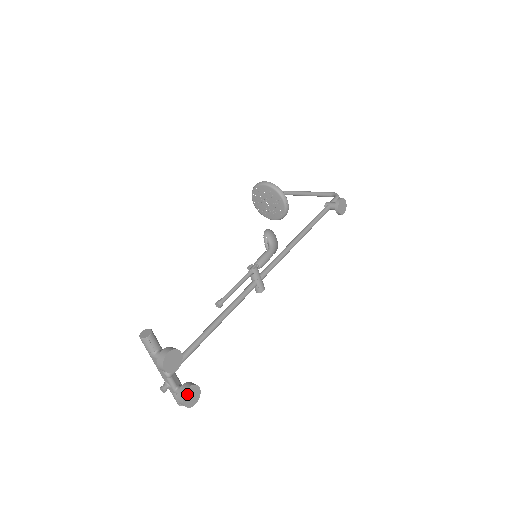
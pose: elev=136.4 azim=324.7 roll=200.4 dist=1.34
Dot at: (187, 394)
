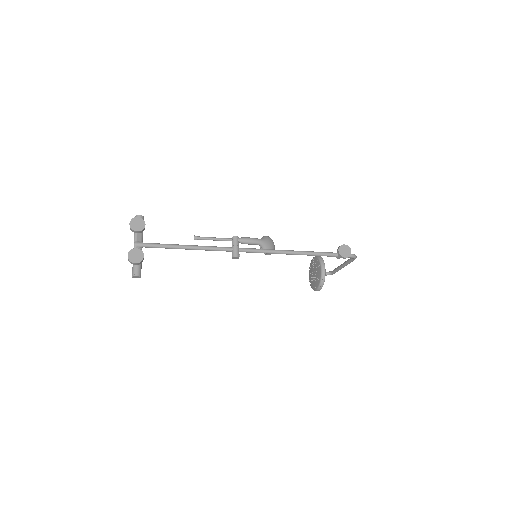
Dot at: (134, 251)
